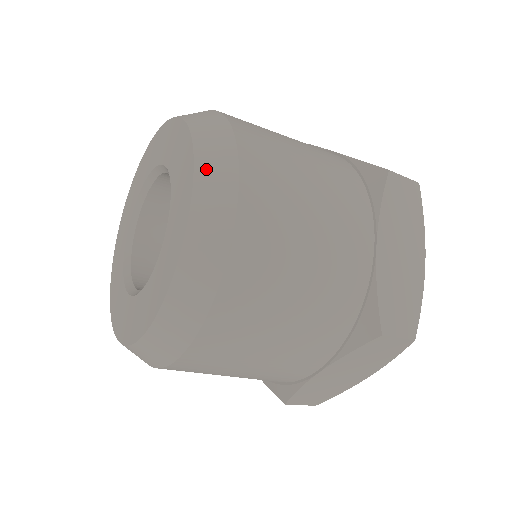
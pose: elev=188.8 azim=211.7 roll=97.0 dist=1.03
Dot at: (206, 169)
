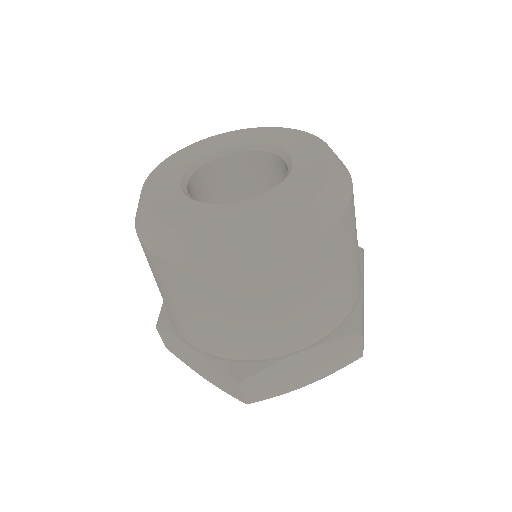
Dot at: (337, 157)
